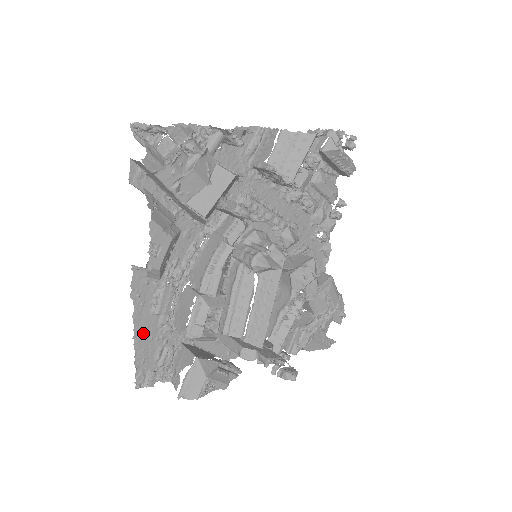
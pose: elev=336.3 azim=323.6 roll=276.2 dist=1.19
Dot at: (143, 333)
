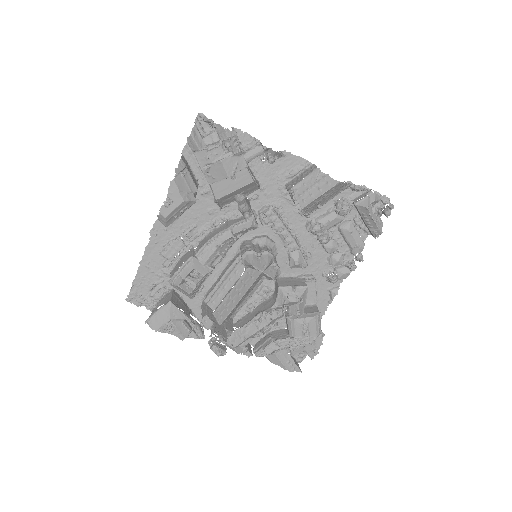
Dot at: (148, 264)
